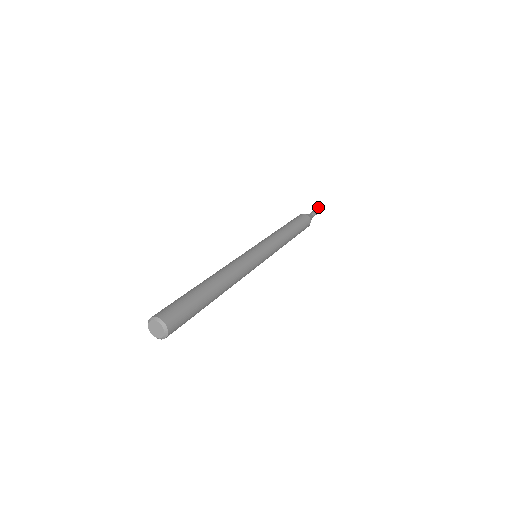
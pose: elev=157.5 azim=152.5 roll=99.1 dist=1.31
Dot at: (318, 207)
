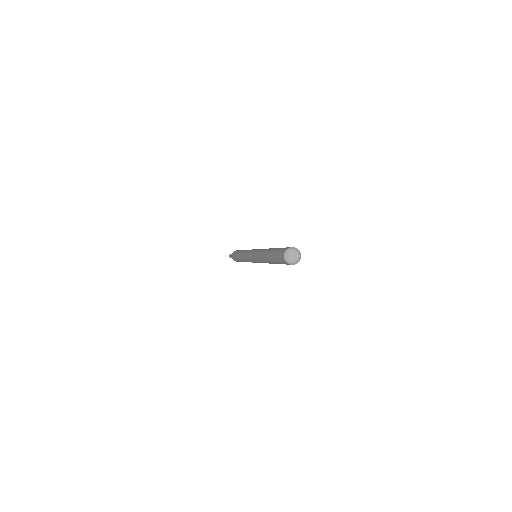
Dot at: occluded
